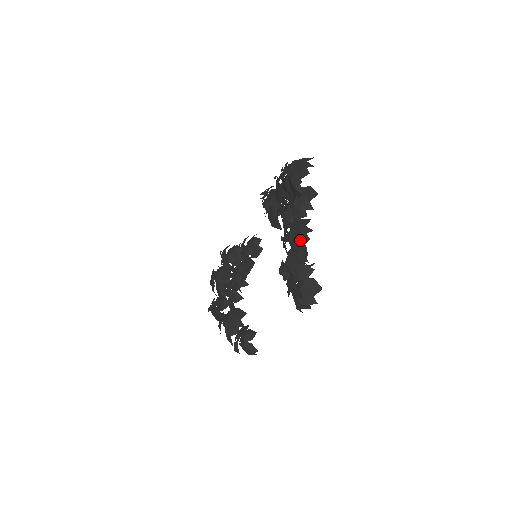
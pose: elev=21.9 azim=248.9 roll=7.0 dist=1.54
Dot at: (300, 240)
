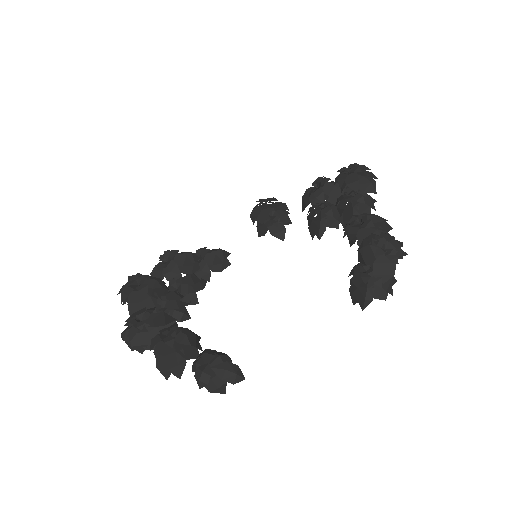
Dot at: (384, 225)
